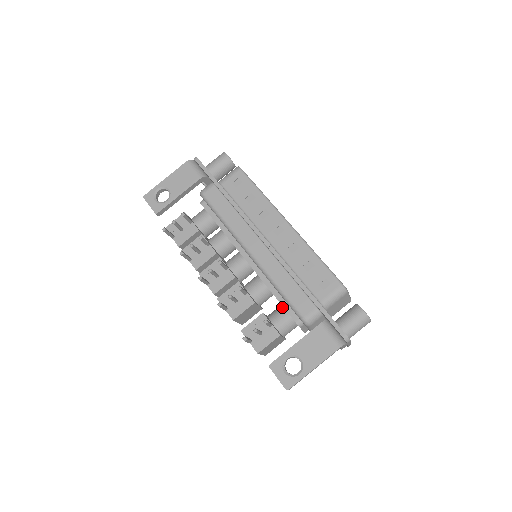
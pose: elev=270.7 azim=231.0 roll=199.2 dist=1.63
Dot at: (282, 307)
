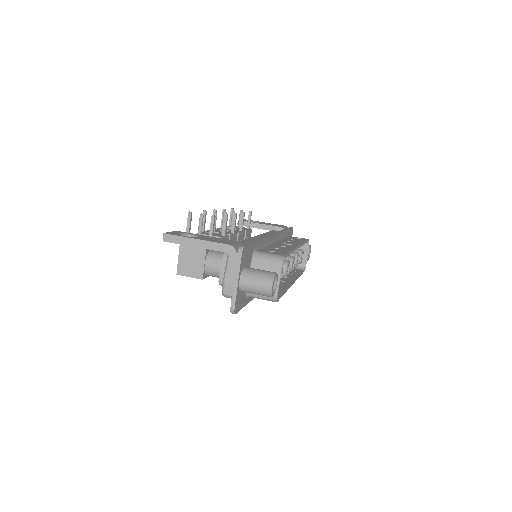
Dot at: occluded
